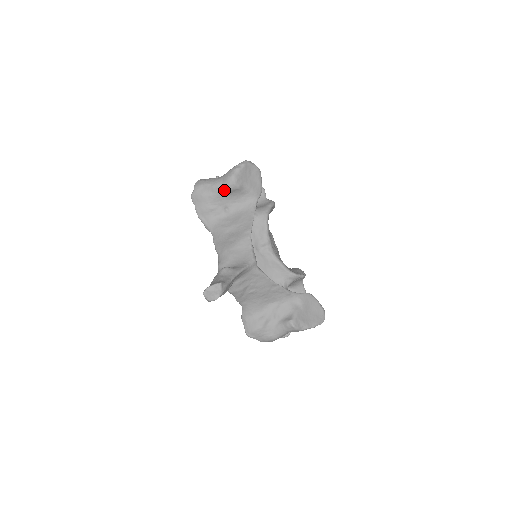
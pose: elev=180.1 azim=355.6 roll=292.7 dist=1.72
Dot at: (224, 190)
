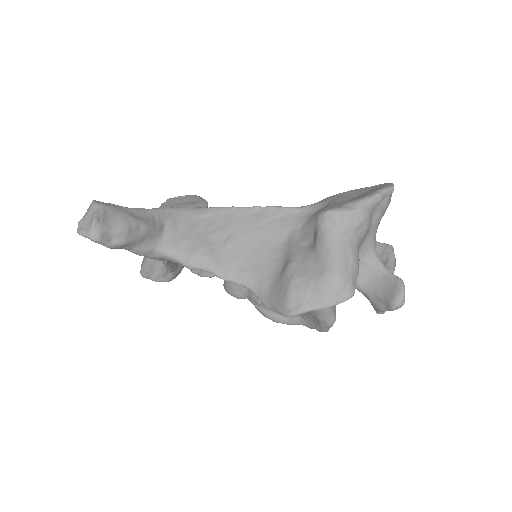
Dot at: occluded
